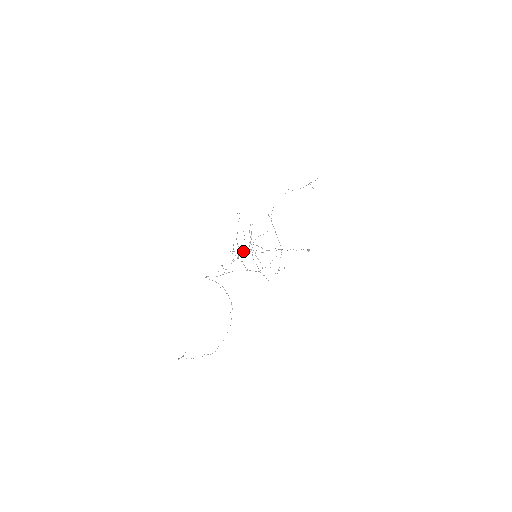
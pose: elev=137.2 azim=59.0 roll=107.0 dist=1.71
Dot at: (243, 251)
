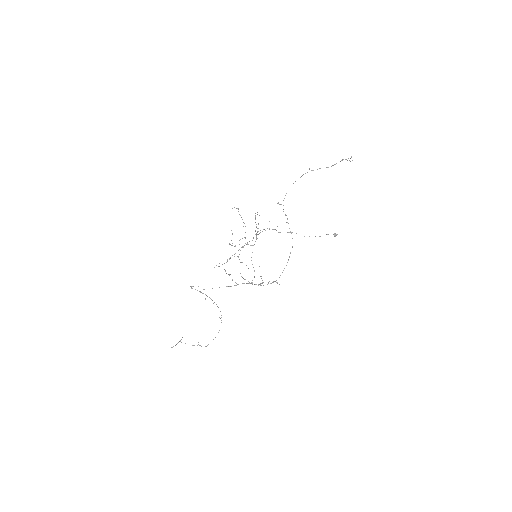
Dot at: (244, 245)
